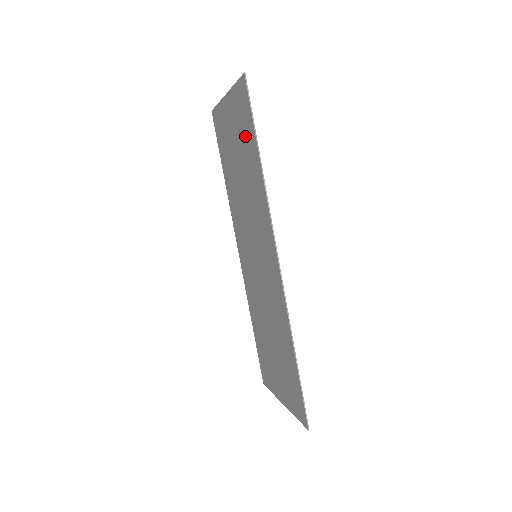
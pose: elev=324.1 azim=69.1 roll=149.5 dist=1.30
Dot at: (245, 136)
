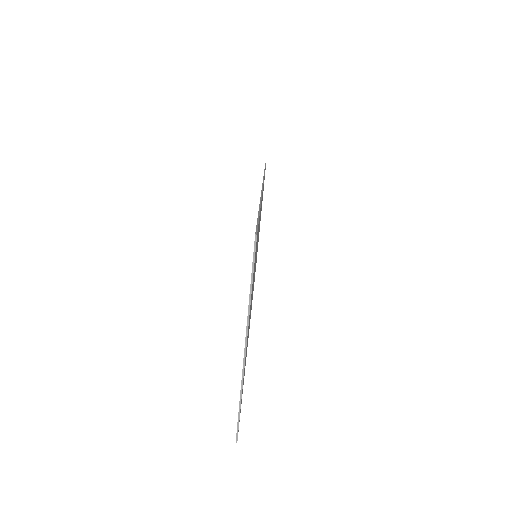
Dot at: occluded
